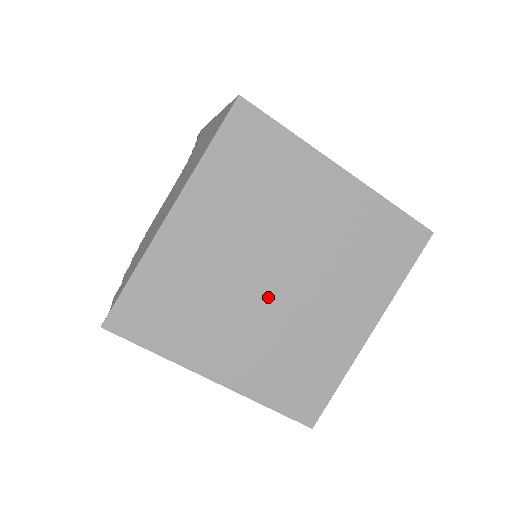
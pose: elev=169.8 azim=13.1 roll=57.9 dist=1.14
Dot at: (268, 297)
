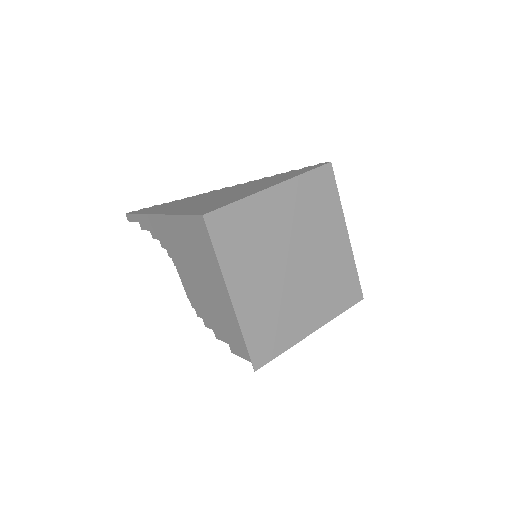
Dot at: (299, 276)
